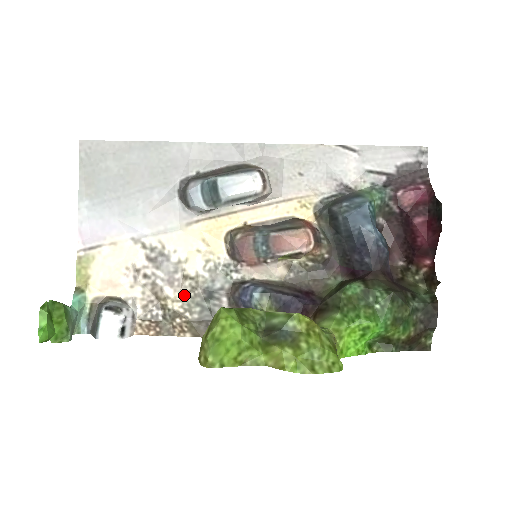
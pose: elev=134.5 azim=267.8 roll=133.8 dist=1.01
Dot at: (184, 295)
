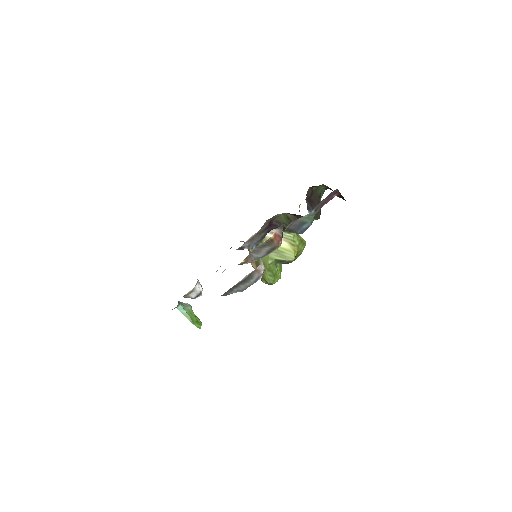
Dot at: occluded
